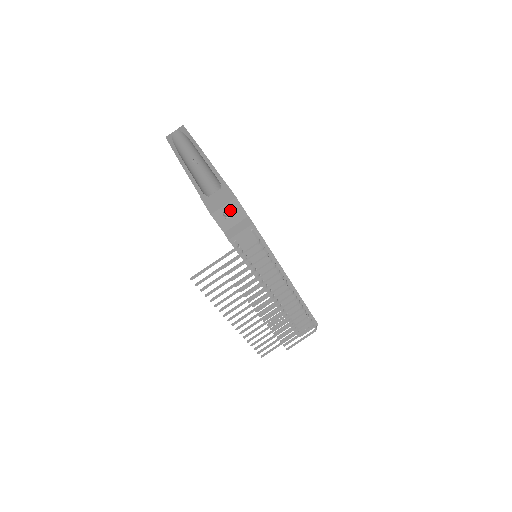
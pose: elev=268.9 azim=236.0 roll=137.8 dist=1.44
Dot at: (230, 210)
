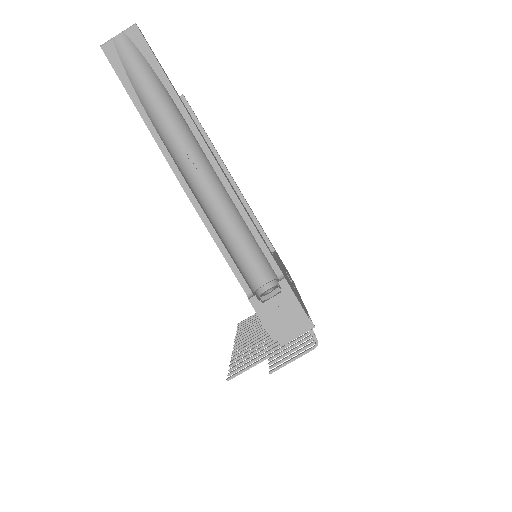
Dot at: occluded
